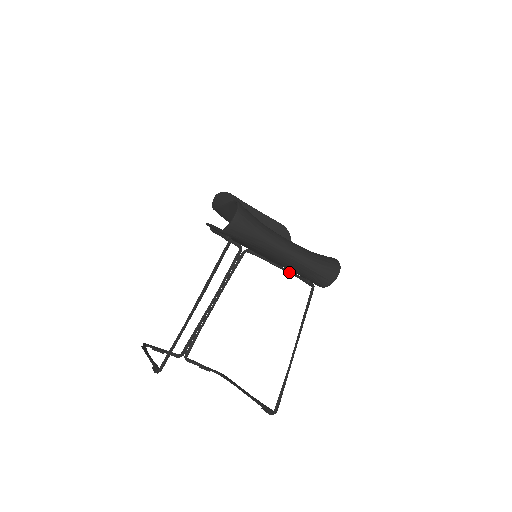
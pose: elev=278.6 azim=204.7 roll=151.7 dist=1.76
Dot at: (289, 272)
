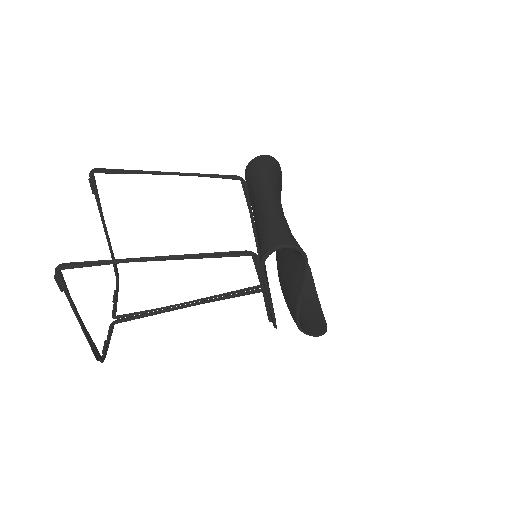
Dot at: occluded
